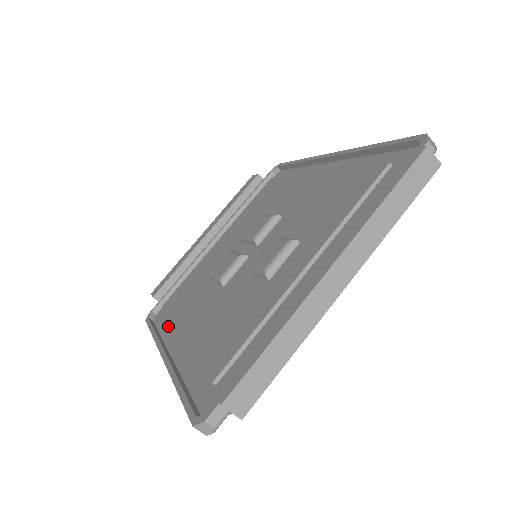
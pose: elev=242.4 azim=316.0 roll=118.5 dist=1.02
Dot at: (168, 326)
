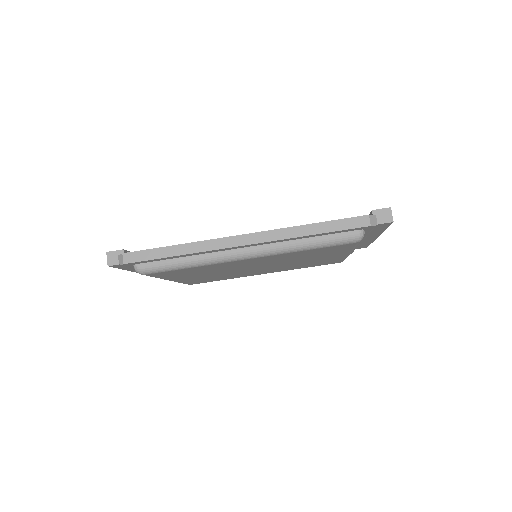
Dot at: occluded
